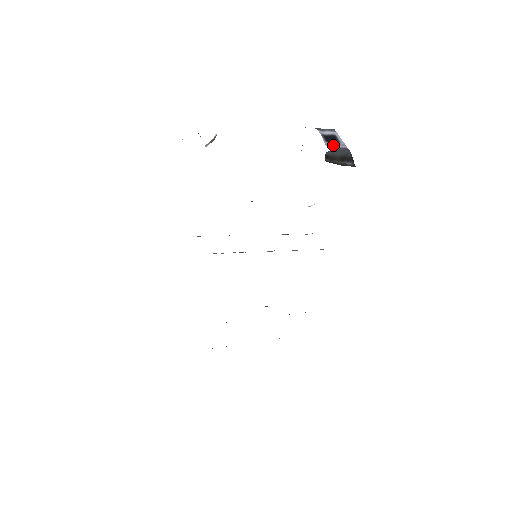
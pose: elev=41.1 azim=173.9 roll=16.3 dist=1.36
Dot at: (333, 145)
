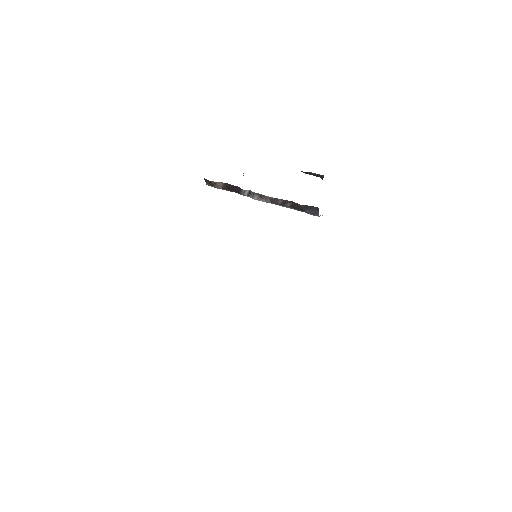
Dot at: occluded
